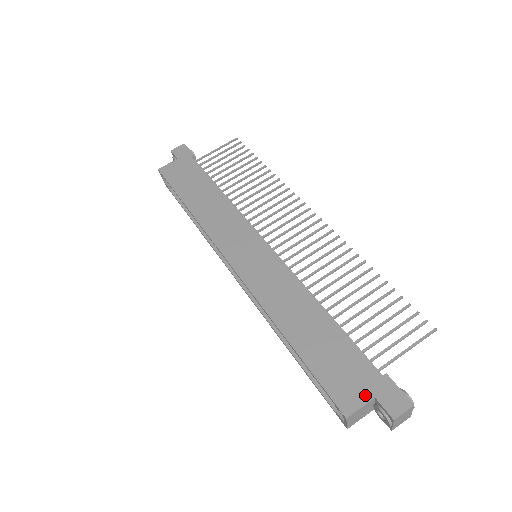
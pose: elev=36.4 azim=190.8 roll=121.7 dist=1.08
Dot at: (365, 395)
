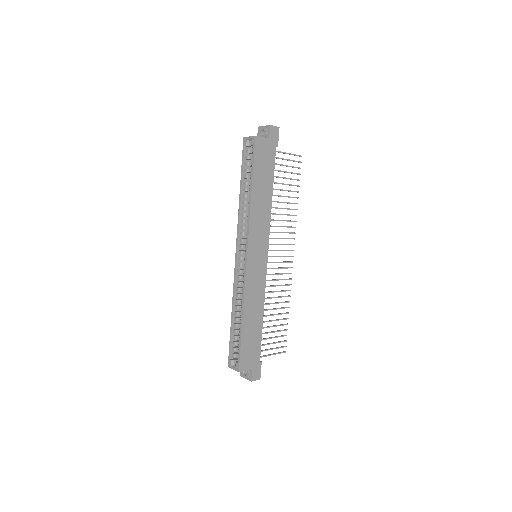
Dot at: (250, 367)
